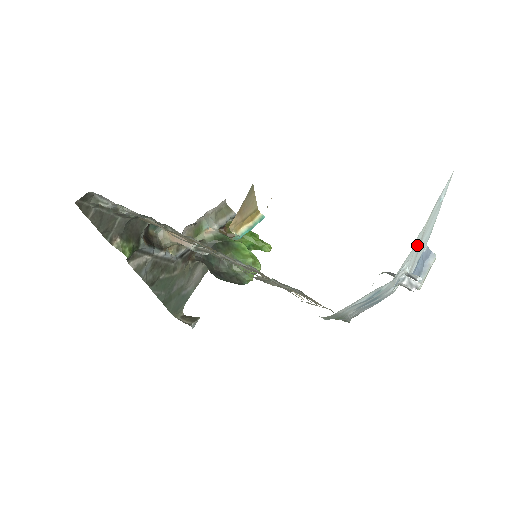
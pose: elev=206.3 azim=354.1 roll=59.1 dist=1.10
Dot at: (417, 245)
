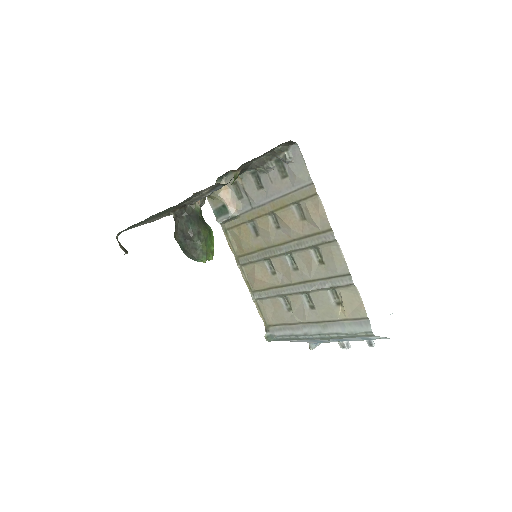
Dot at: occluded
